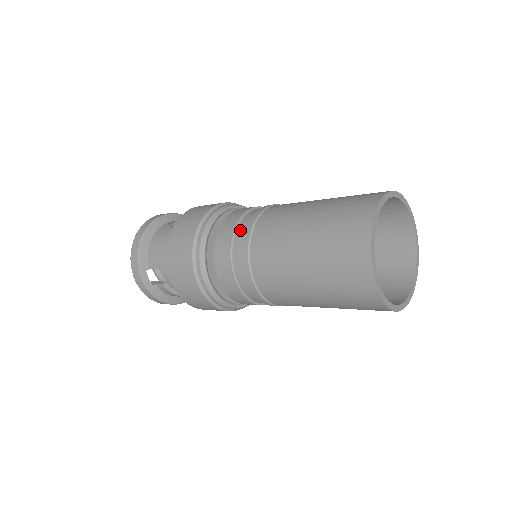
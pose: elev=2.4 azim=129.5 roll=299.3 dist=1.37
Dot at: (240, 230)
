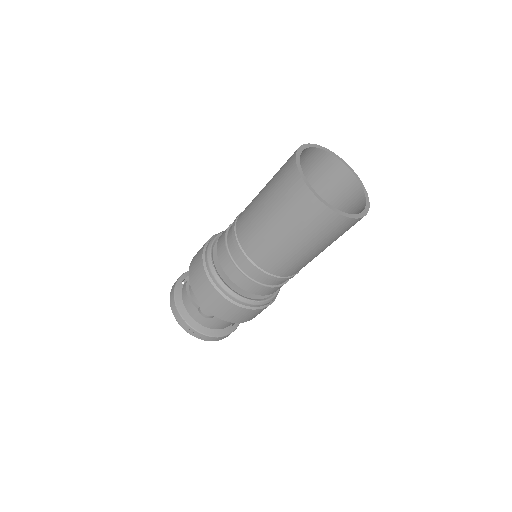
Dot at: occluded
